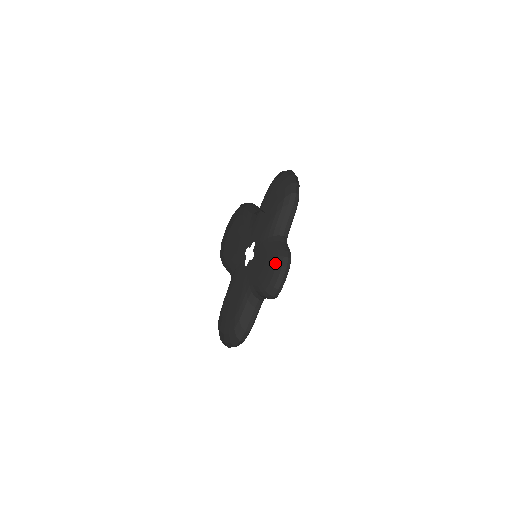
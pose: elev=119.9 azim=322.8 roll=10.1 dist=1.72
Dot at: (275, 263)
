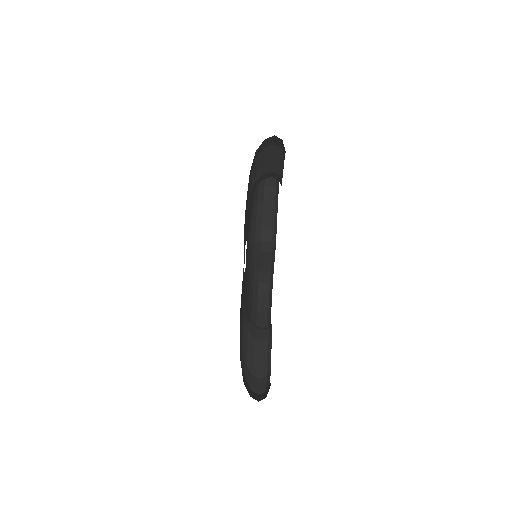
Dot at: (251, 291)
